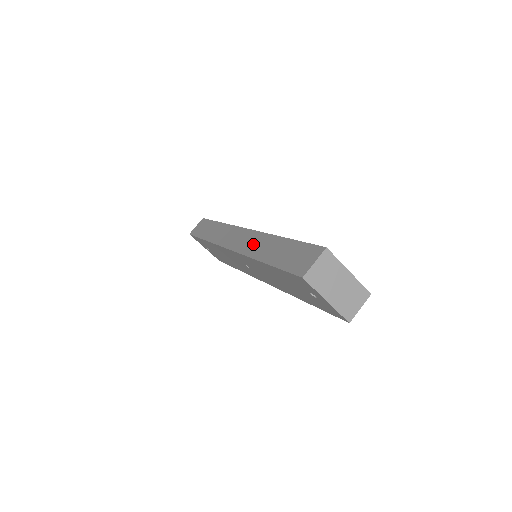
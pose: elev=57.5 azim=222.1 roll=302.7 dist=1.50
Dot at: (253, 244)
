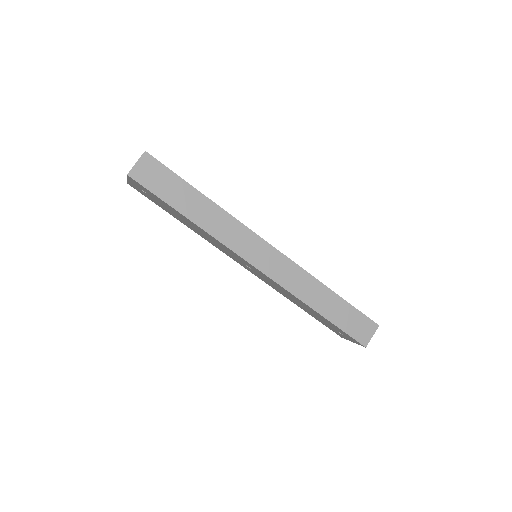
Dot at: (296, 281)
